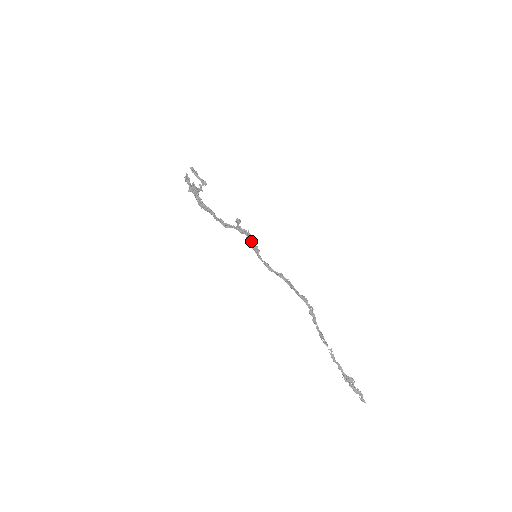
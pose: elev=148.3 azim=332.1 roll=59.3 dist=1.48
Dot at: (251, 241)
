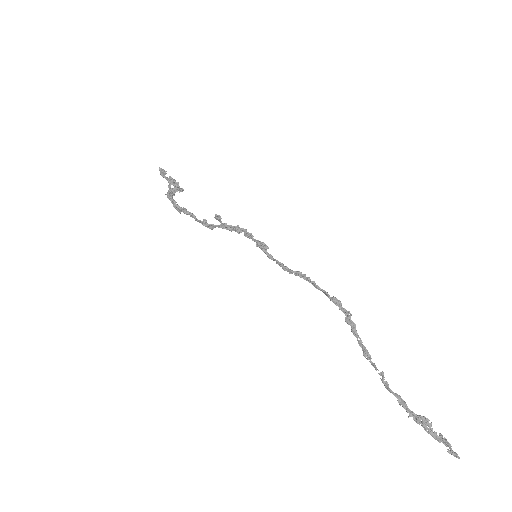
Dot at: (250, 238)
